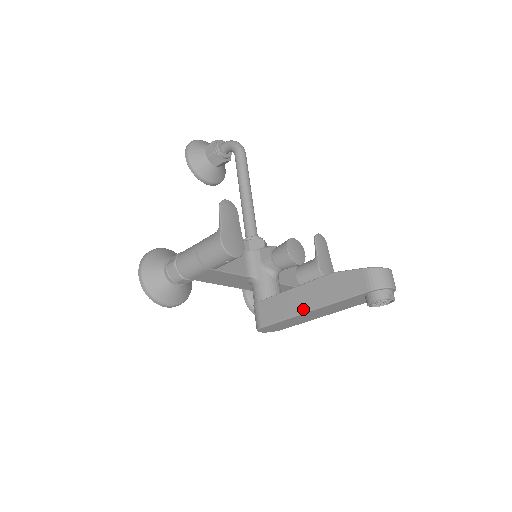
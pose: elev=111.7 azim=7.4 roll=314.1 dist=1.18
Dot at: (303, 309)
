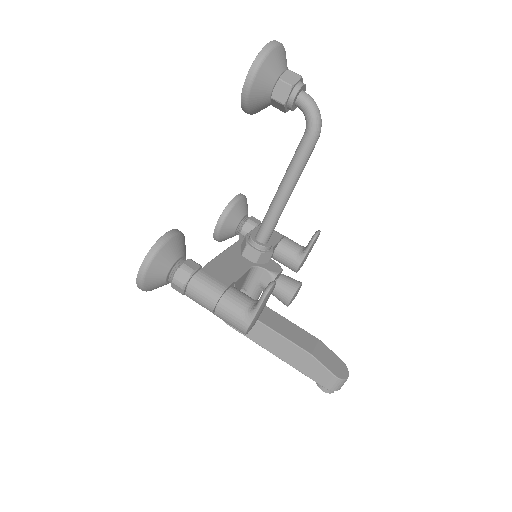
Dot at: (271, 350)
